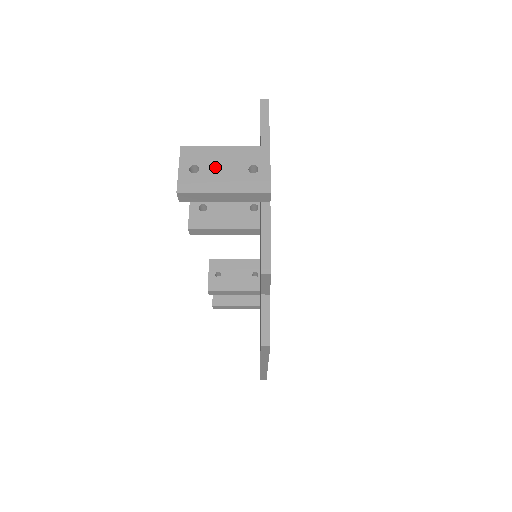
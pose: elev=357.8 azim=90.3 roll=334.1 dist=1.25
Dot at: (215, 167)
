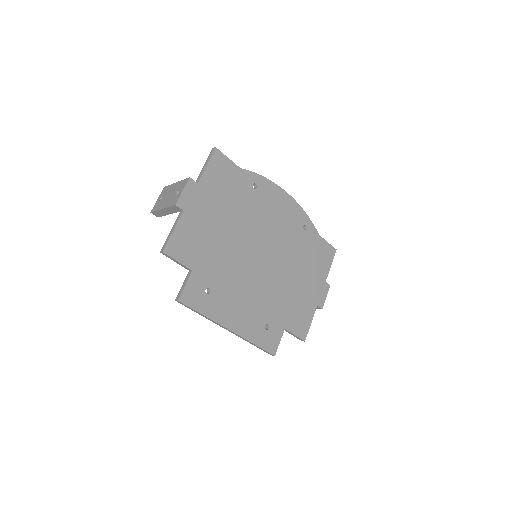
Dot at: (167, 195)
